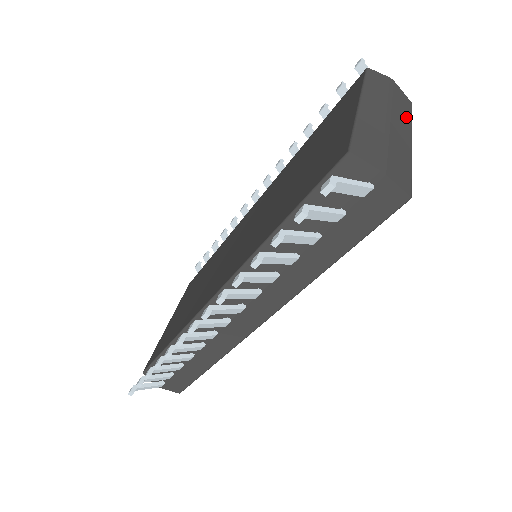
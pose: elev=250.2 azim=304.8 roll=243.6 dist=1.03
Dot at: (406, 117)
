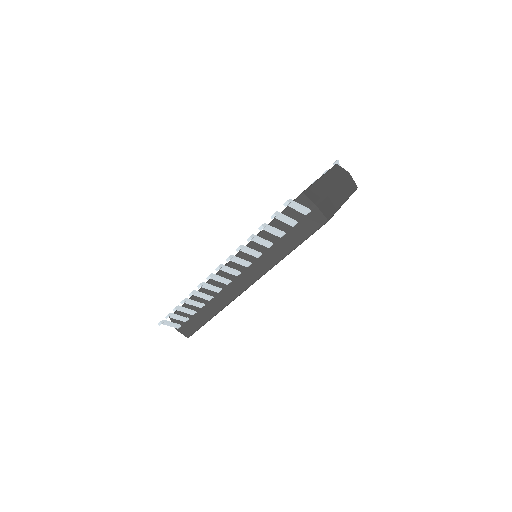
Dot at: (348, 191)
